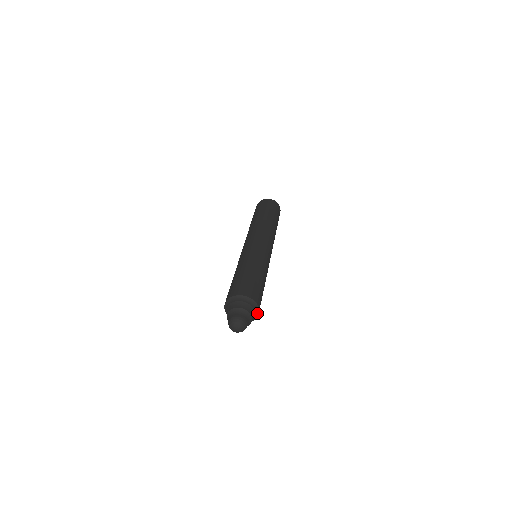
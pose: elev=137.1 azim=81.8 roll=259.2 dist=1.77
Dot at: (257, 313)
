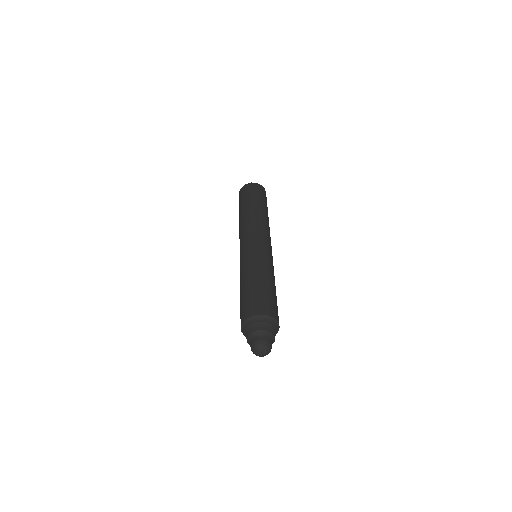
Dot at: (277, 330)
